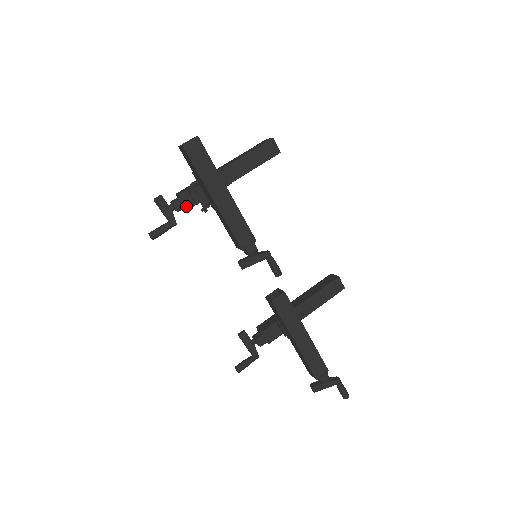
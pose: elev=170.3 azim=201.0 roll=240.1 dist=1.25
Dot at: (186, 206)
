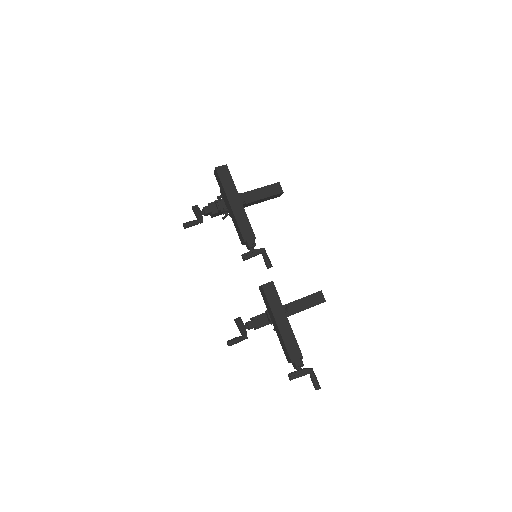
Dot at: (212, 211)
